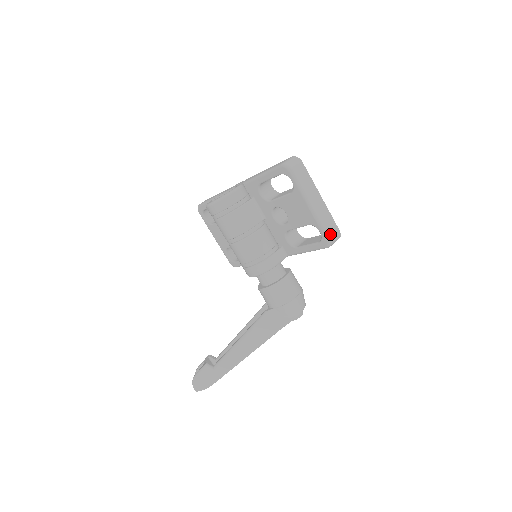
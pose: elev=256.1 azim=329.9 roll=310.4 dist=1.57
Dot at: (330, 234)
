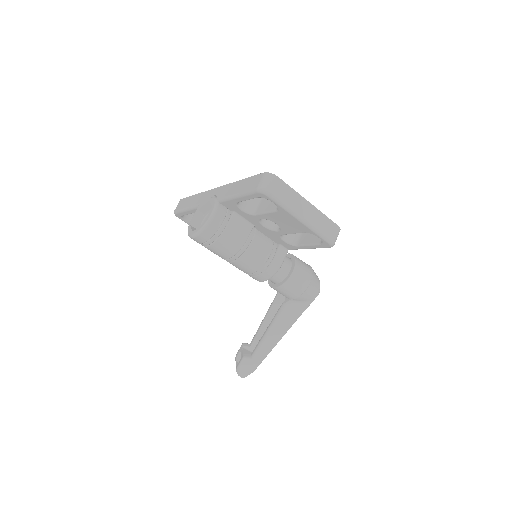
Dot at: (330, 236)
